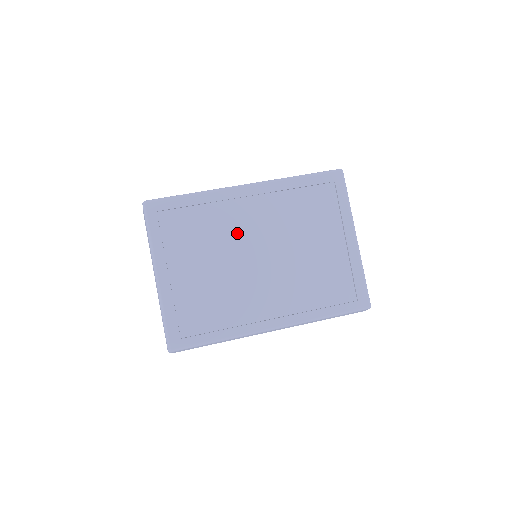
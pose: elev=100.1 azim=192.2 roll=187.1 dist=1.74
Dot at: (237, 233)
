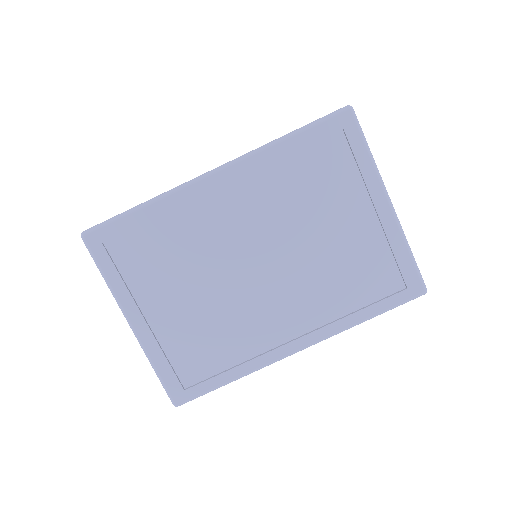
Dot at: (219, 242)
